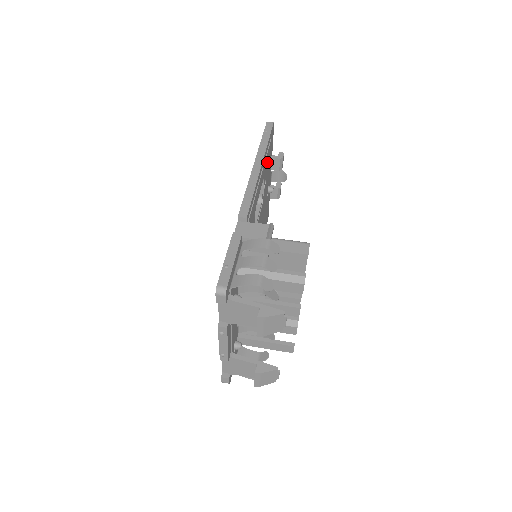
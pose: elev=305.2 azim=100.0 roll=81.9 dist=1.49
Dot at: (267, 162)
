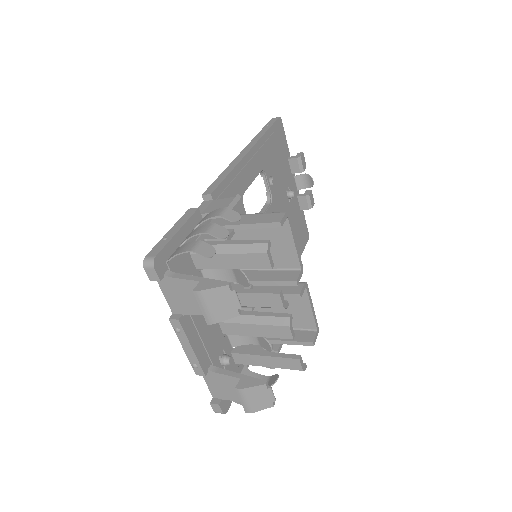
Dot at: (270, 155)
